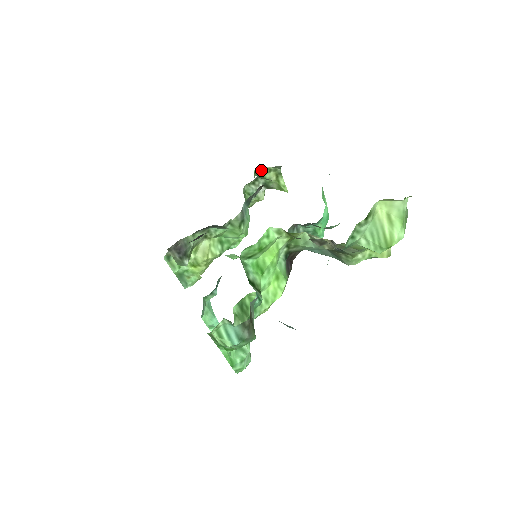
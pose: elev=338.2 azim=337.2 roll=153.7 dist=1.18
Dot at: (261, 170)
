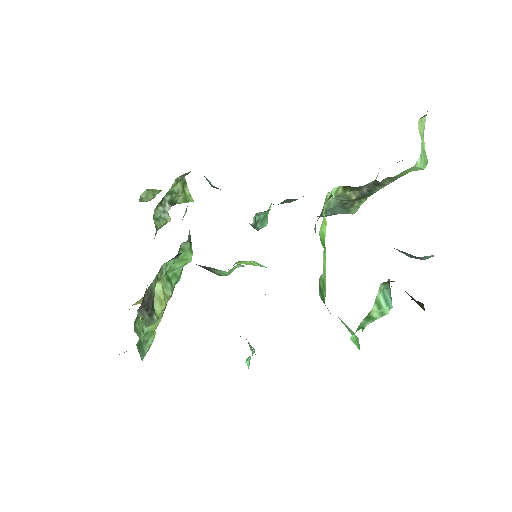
Dot at: (148, 192)
